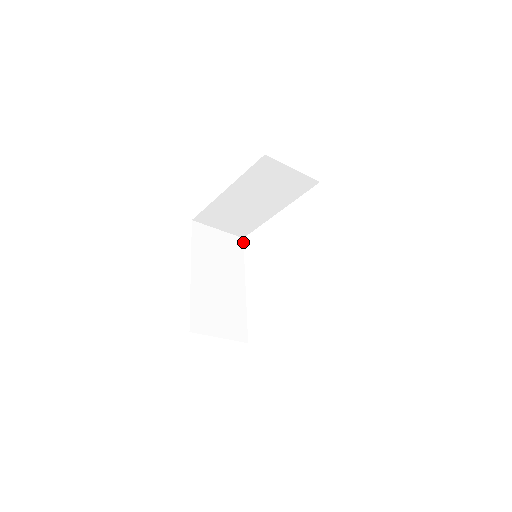
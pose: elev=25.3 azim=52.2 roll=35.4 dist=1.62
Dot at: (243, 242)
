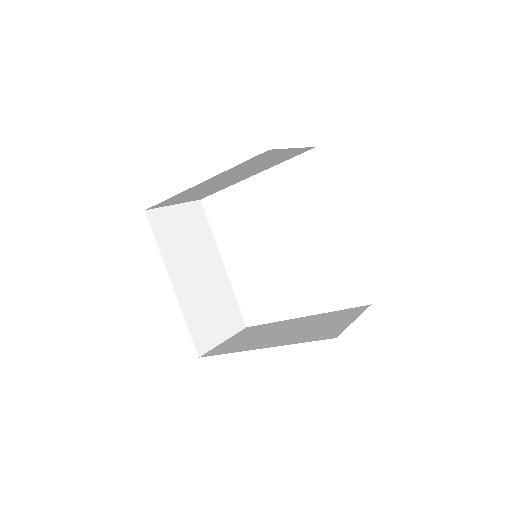
Dot at: occluded
